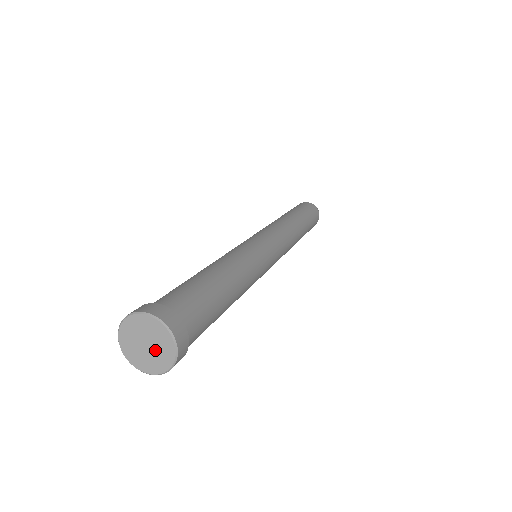
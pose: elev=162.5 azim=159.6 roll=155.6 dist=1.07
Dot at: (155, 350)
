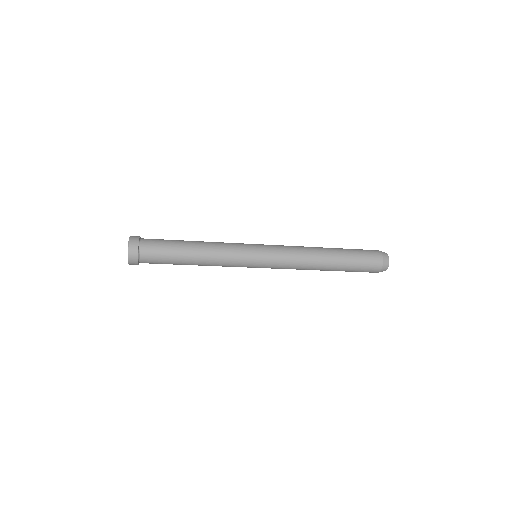
Dot at: occluded
